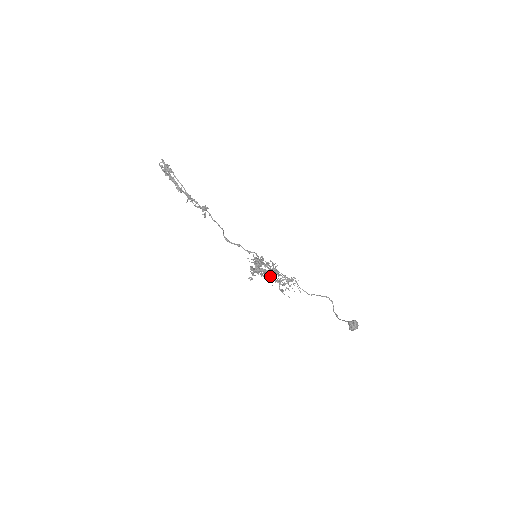
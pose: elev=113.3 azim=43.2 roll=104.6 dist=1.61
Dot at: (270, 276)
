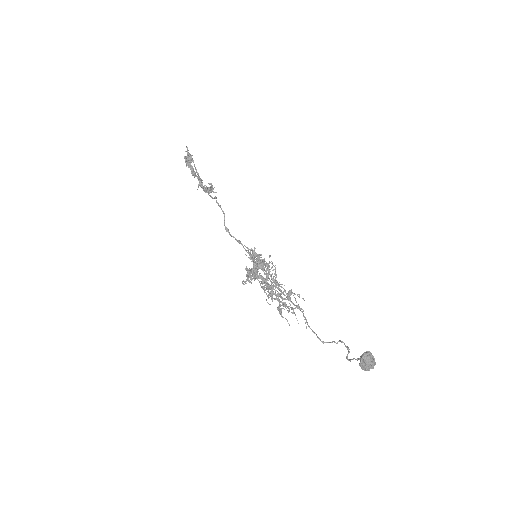
Dot at: (266, 278)
